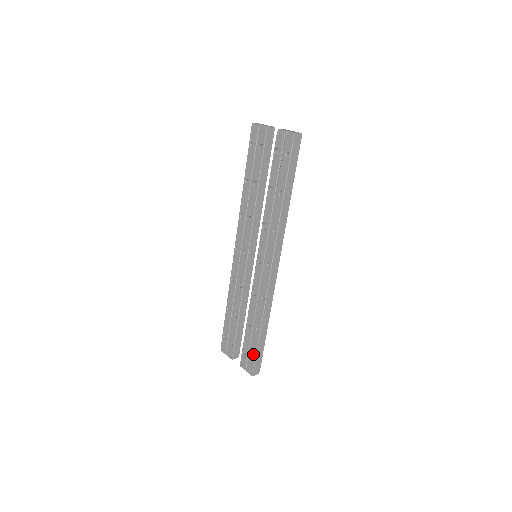
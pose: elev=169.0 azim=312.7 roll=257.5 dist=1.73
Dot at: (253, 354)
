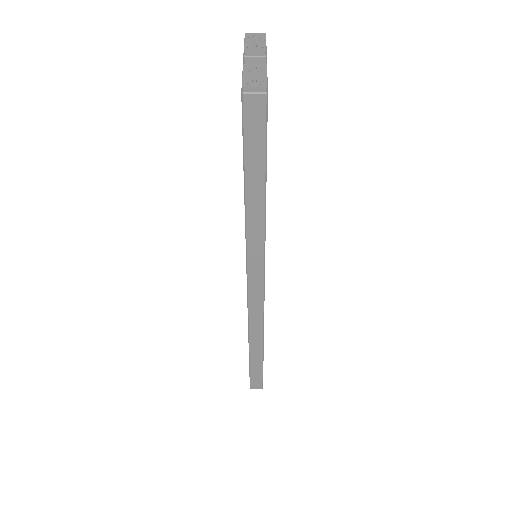
Dot at: occluded
